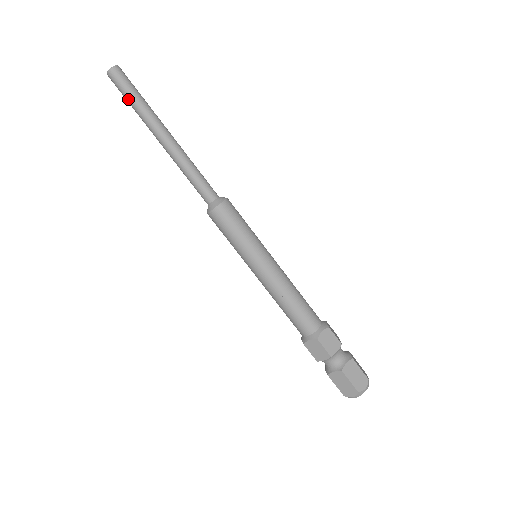
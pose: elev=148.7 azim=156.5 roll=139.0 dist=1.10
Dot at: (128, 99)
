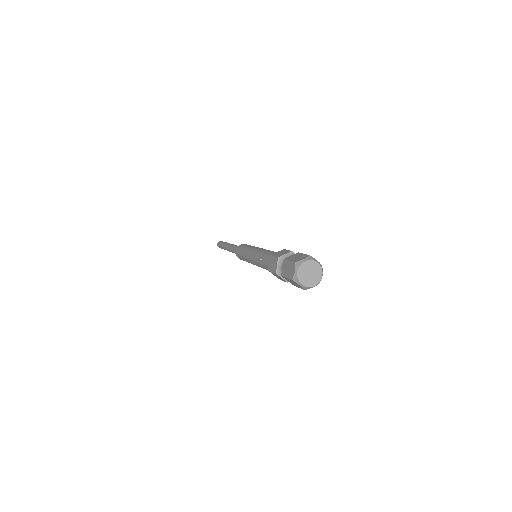
Dot at: (221, 246)
